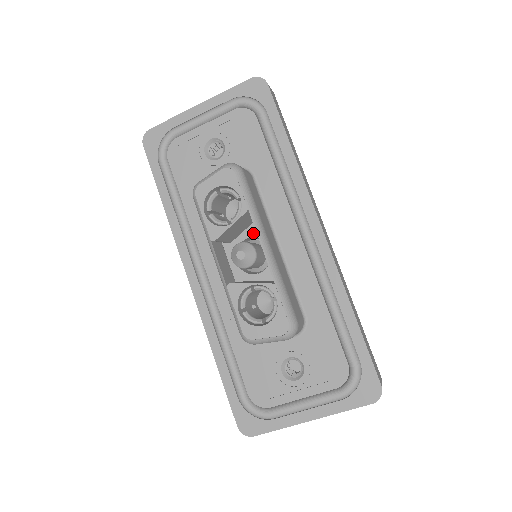
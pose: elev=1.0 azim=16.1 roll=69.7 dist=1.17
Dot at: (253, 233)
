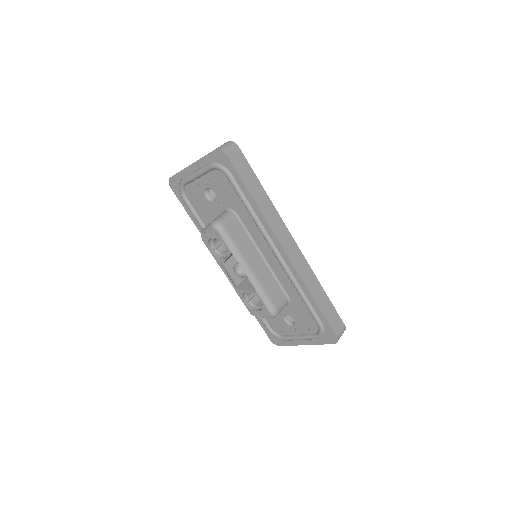
Dot at: occluded
